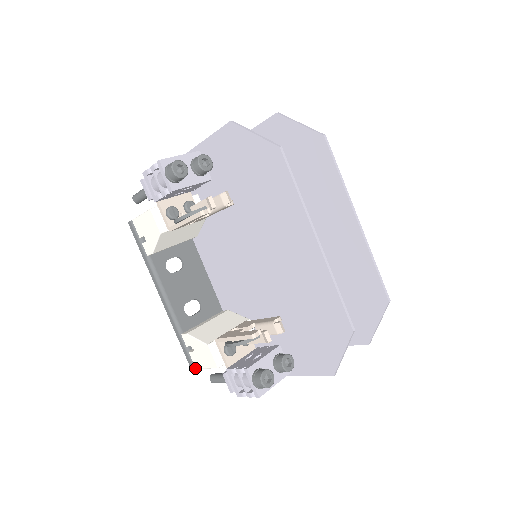
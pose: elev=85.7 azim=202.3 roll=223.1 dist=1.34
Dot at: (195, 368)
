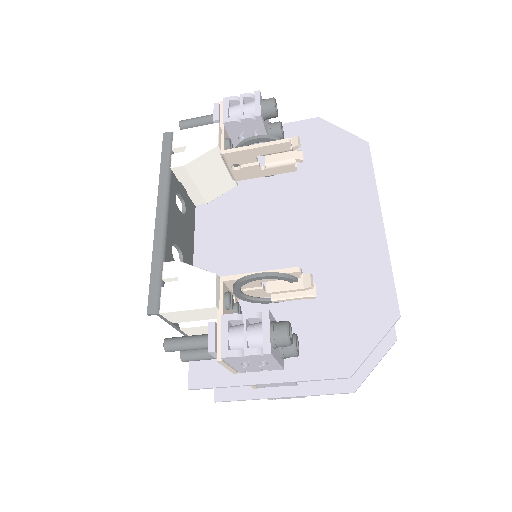
Dot at: (157, 312)
